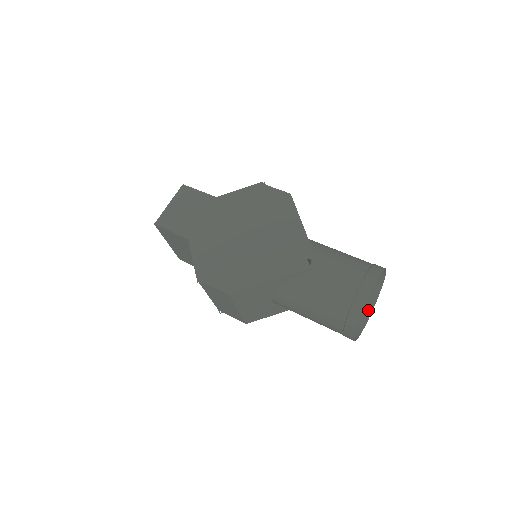
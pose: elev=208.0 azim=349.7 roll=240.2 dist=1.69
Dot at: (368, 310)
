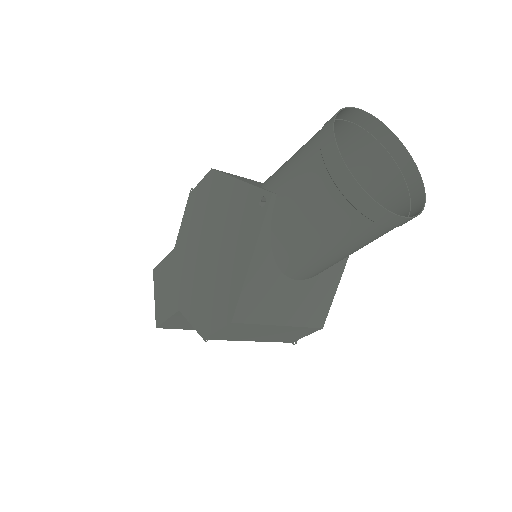
Dot at: (410, 170)
